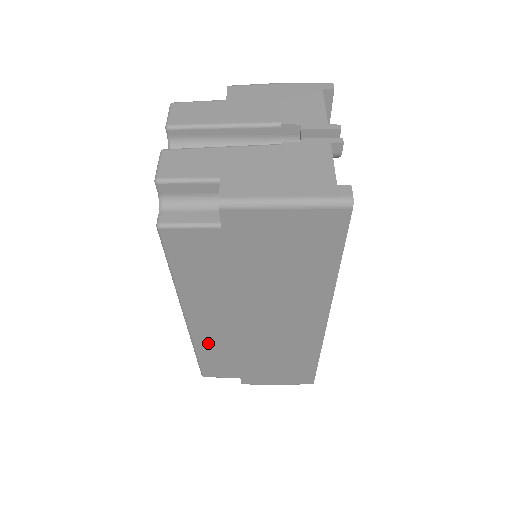
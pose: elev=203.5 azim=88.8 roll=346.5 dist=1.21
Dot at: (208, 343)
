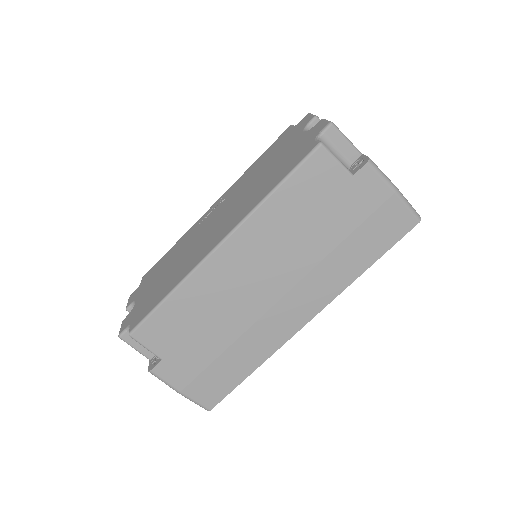
Dot at: (200, 286)
